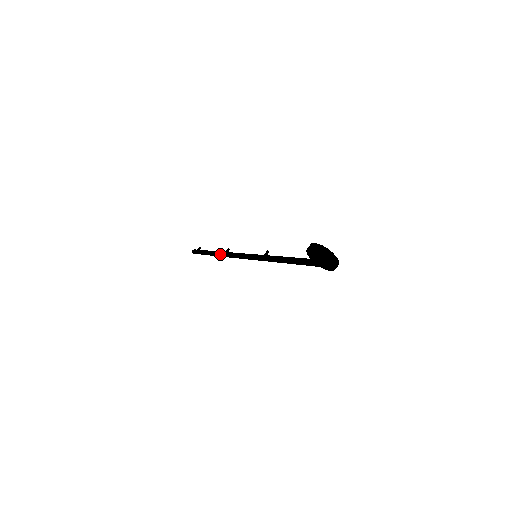
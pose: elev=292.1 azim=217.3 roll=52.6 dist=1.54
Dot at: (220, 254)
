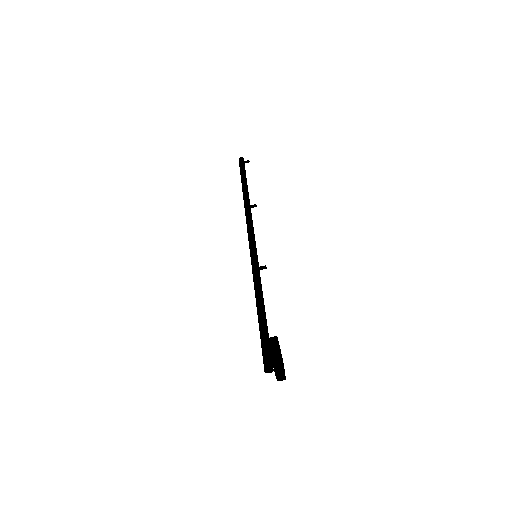
Dot at: (244, 203)
